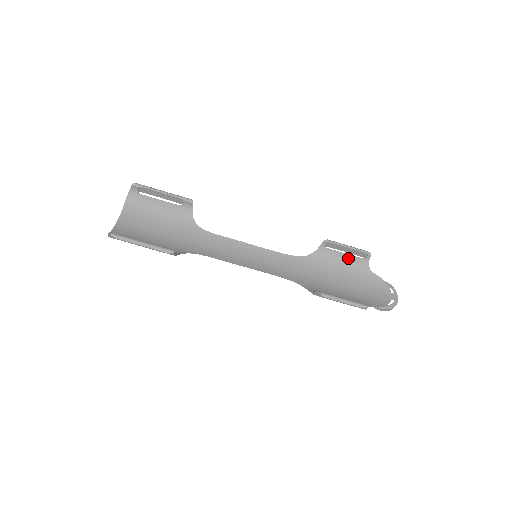
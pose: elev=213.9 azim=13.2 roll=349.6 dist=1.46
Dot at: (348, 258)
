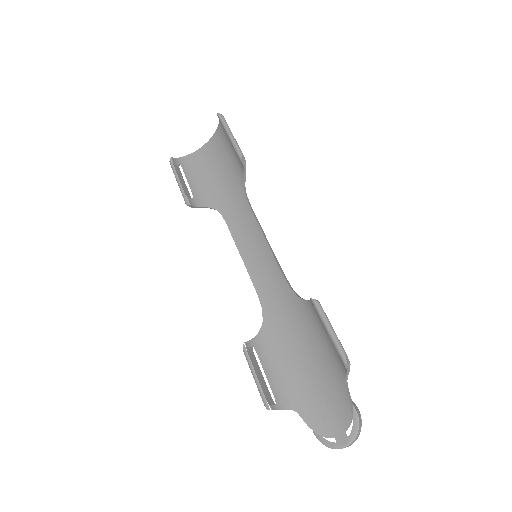
Dot at: (330, 342)
